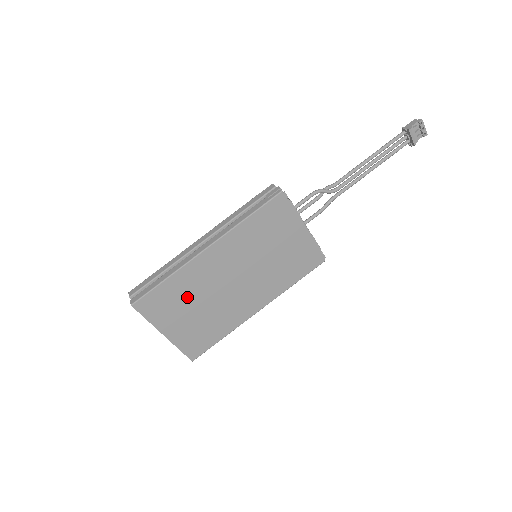
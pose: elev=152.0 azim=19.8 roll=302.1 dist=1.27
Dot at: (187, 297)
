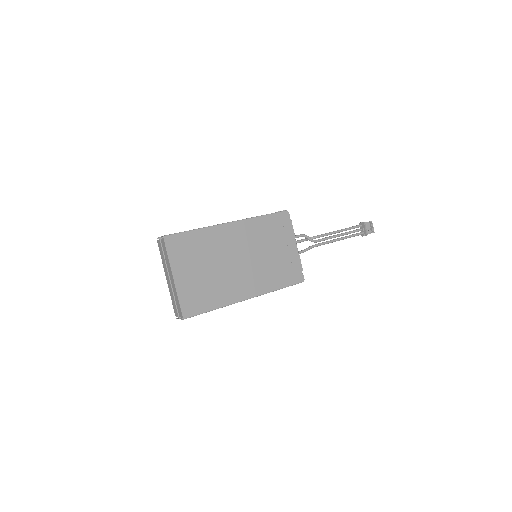
Dot at: (203, 254)
